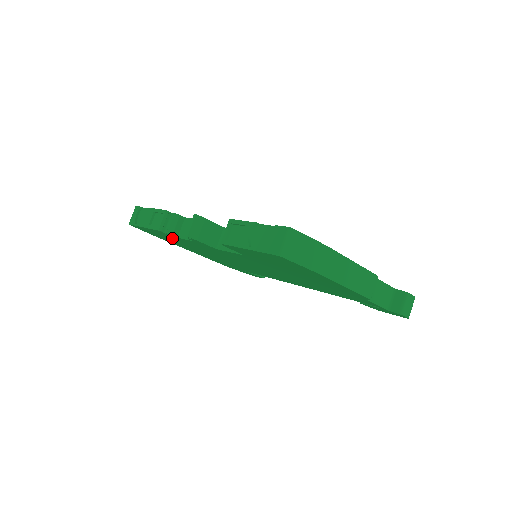
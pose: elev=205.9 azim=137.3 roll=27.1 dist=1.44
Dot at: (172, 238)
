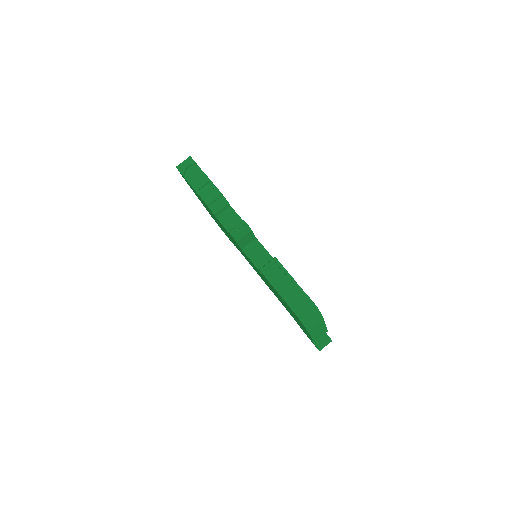
Dot at: occluded
